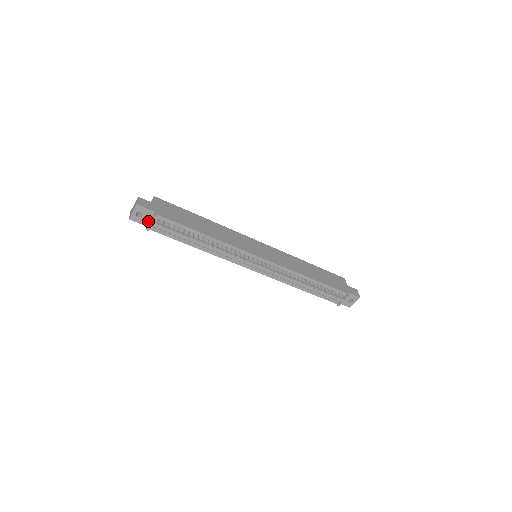
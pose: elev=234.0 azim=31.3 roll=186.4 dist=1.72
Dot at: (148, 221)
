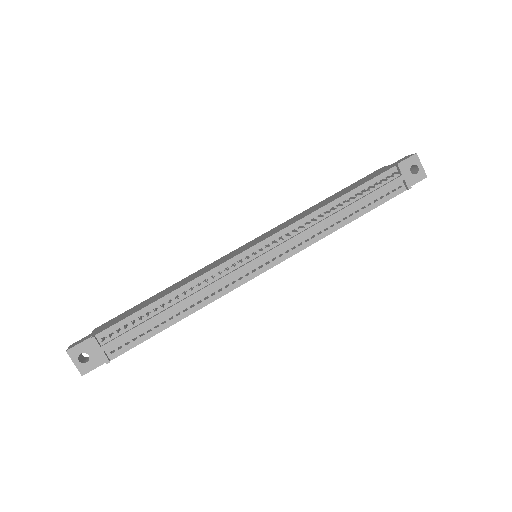
Dot at: occluded
